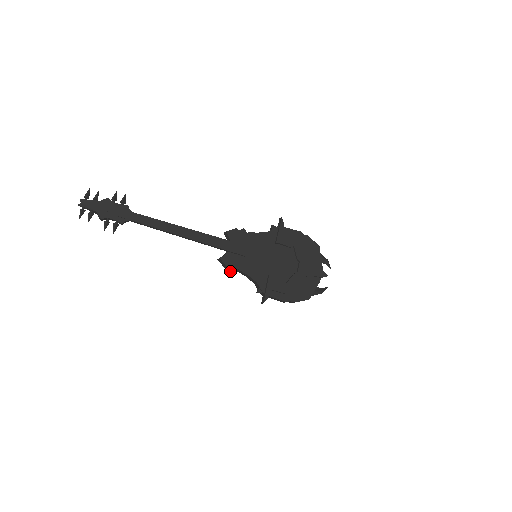
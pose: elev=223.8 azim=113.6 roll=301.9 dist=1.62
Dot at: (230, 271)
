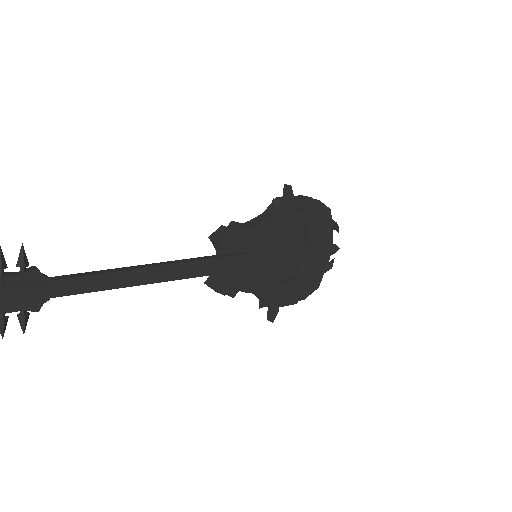
Dot at: occluded
